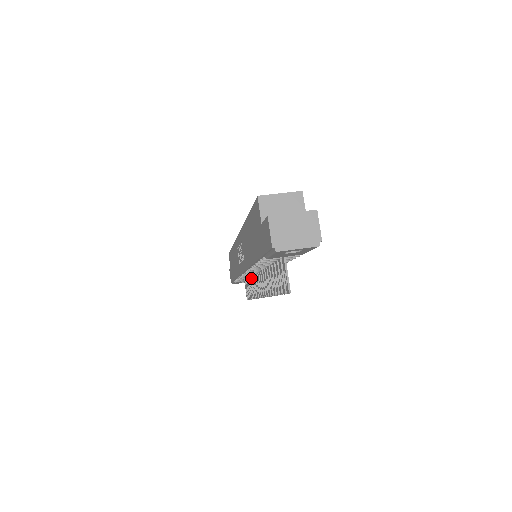
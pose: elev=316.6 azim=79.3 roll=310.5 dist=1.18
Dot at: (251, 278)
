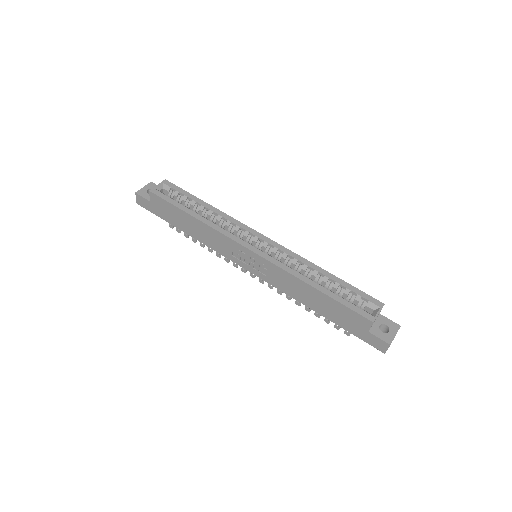
Dot at: occluded
